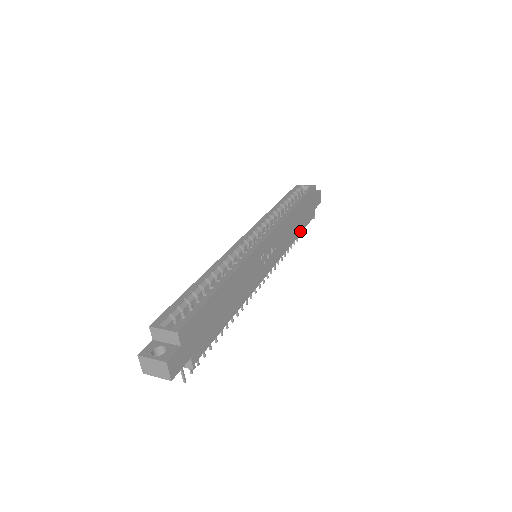
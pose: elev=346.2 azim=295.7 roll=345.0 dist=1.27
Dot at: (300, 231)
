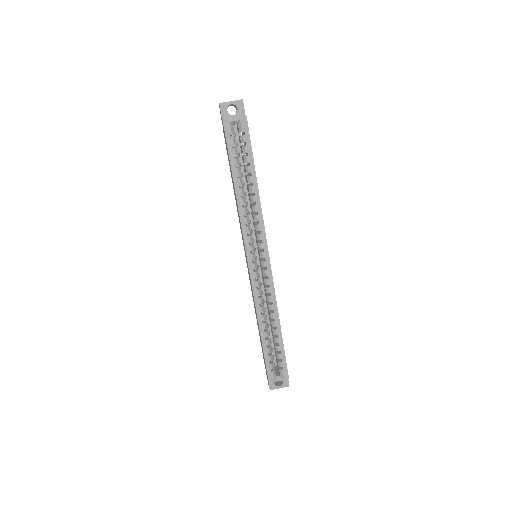
Dot at: occluded
